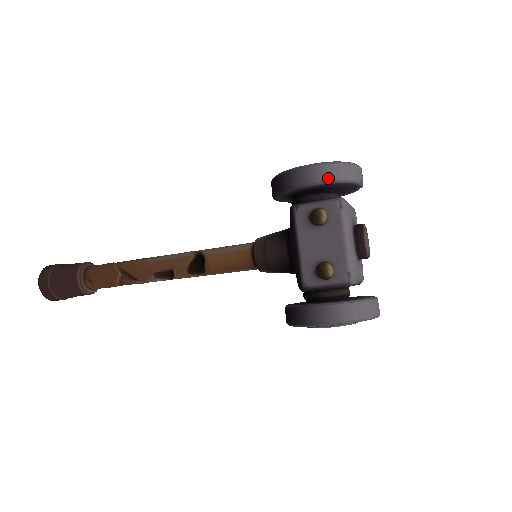
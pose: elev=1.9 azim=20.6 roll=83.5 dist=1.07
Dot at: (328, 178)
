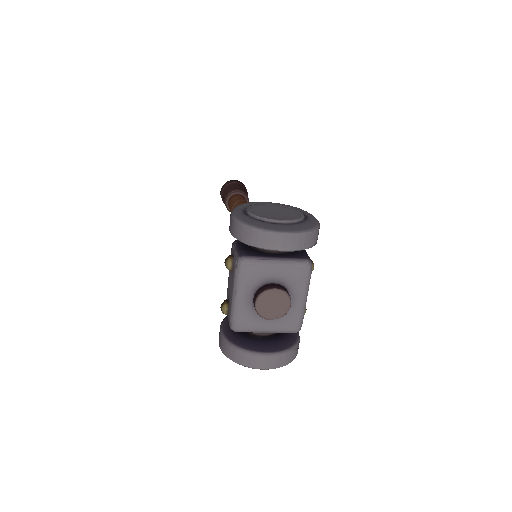
Dot at: (234, 235)
